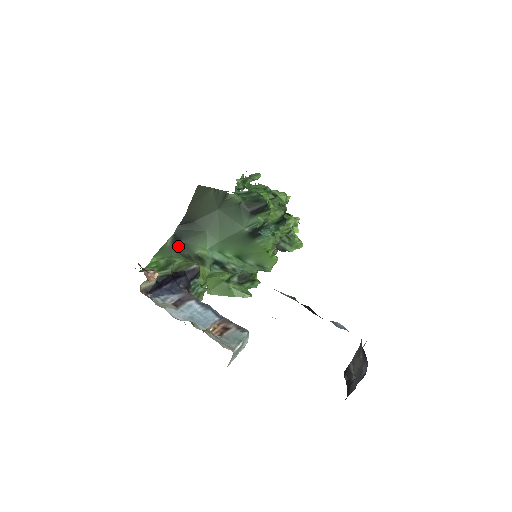
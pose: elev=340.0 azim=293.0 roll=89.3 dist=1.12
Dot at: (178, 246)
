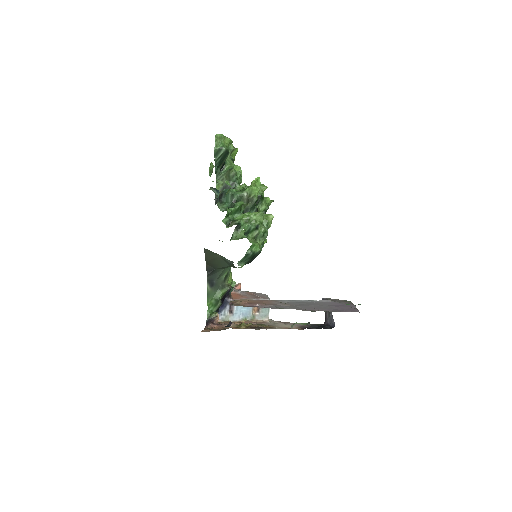
Dot at: (214, 286)
